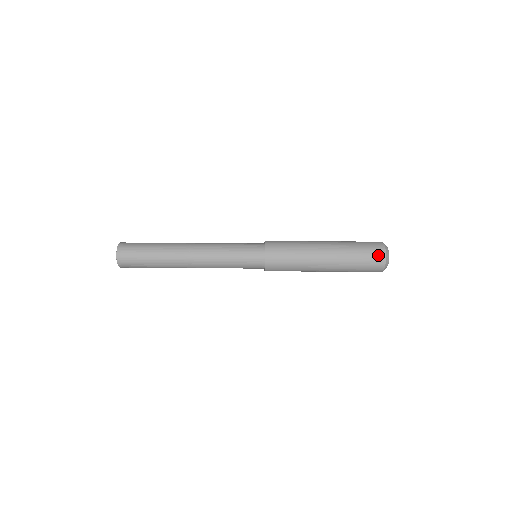
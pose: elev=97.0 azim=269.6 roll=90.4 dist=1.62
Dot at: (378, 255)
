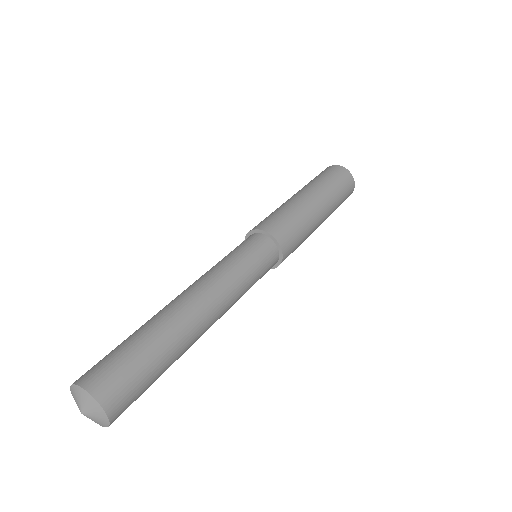
Dot at: (339, 170)
